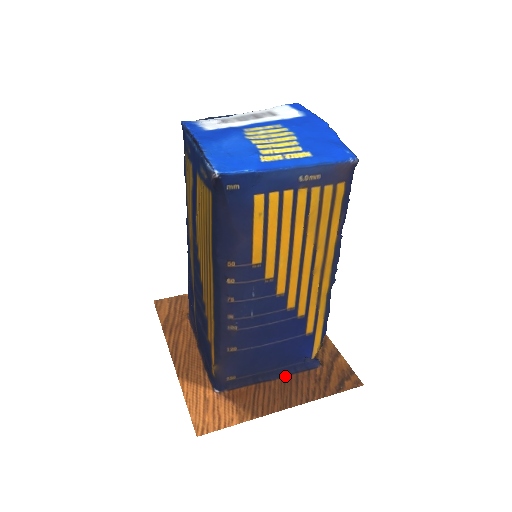
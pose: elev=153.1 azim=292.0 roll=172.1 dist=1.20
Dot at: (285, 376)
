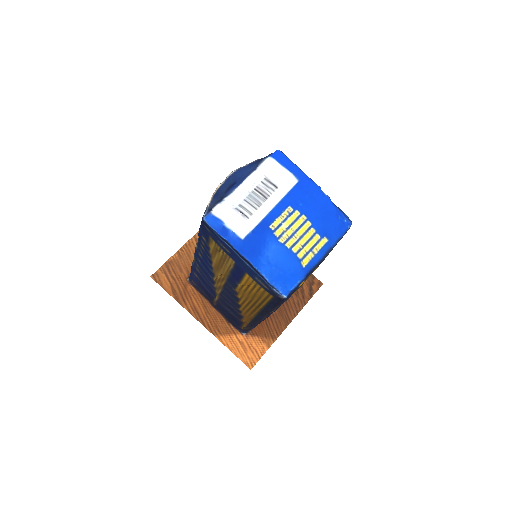
Dot at: occluded
